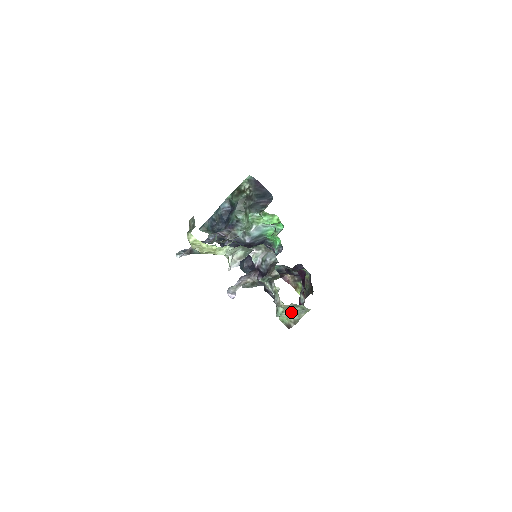
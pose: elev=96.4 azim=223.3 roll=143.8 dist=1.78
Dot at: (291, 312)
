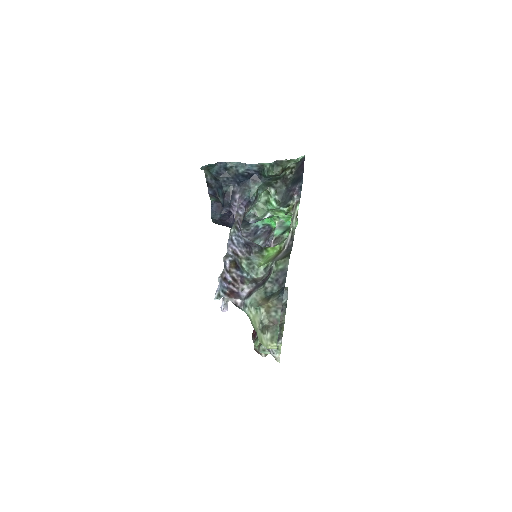
Dot at: occluded
